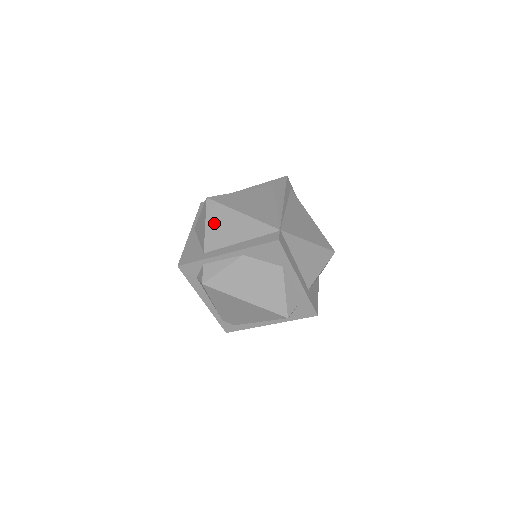
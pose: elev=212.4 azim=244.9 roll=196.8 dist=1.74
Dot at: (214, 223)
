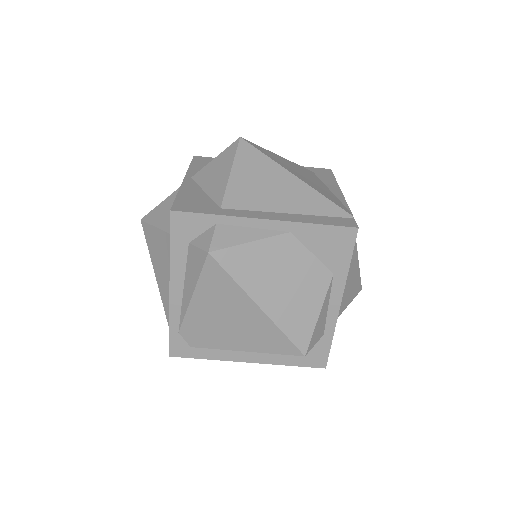
Dot at: (247, 173)
